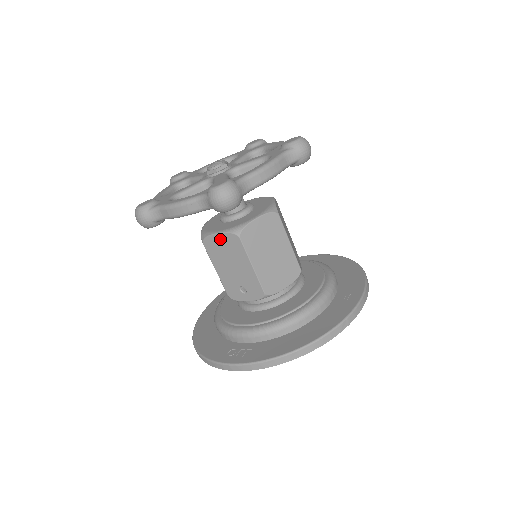
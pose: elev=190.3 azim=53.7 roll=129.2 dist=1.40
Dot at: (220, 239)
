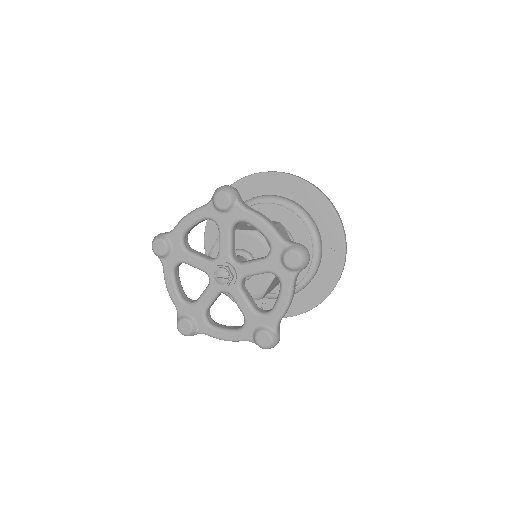
Dot at: occluded
